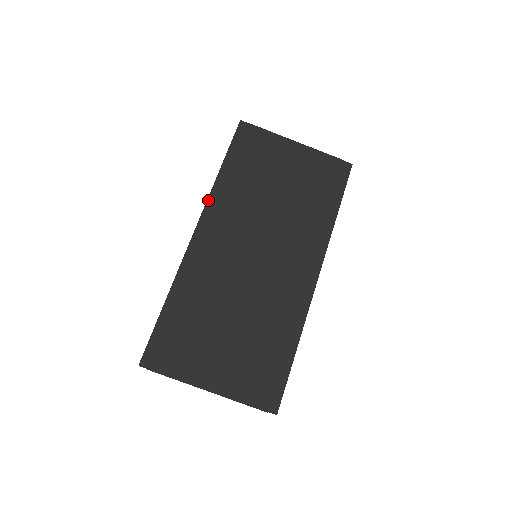
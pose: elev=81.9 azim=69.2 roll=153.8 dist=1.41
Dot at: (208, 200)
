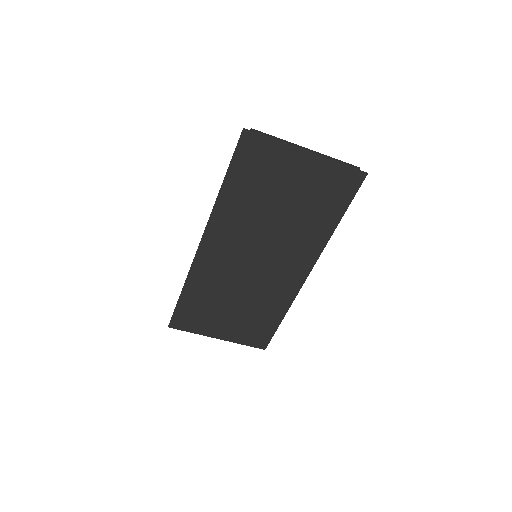
Dot at: (210, 217)
